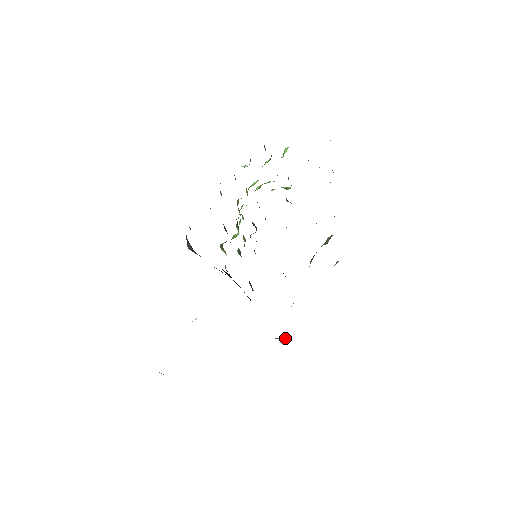
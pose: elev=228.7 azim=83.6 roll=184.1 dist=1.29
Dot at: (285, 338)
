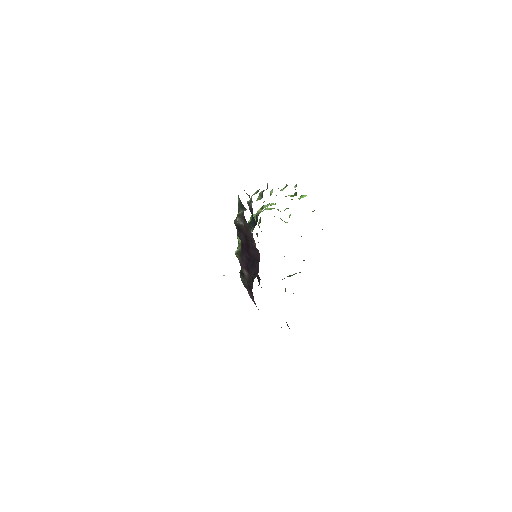
Dot at: occluded
